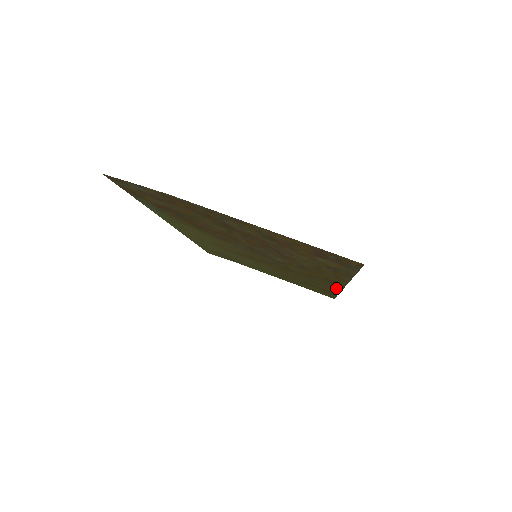
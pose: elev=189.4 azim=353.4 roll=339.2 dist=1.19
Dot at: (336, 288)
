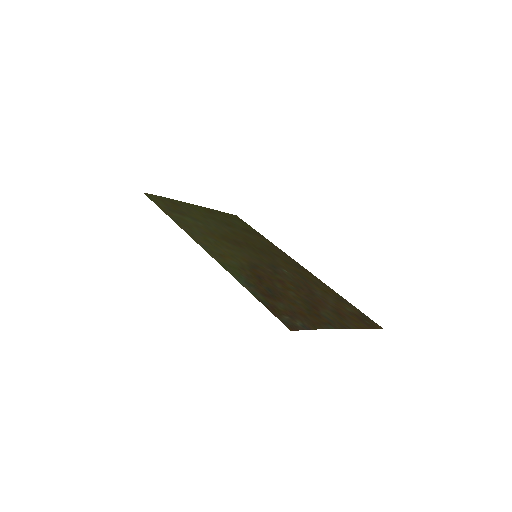
Dot at: (285, 254)
